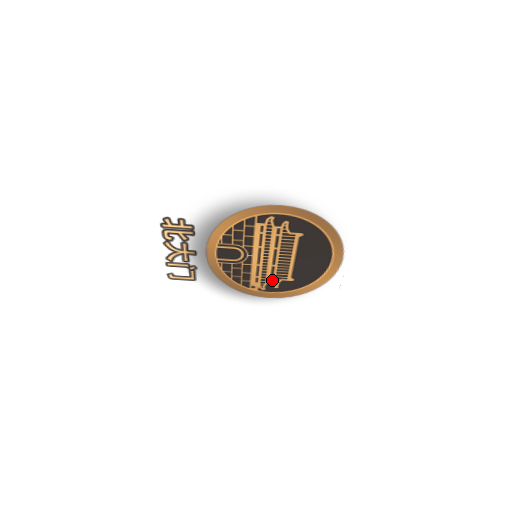
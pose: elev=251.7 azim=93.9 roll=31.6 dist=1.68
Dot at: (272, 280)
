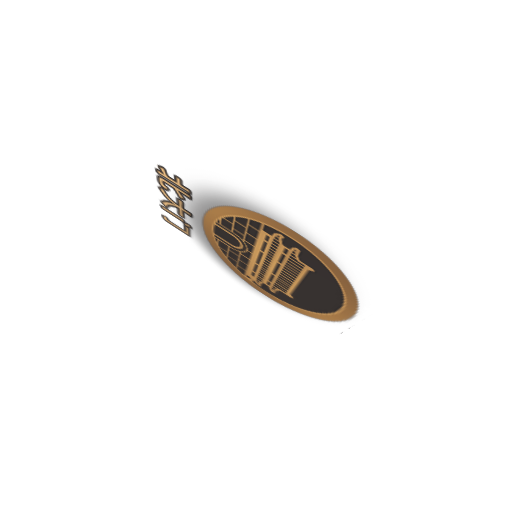
Dot at: (270, 284)
